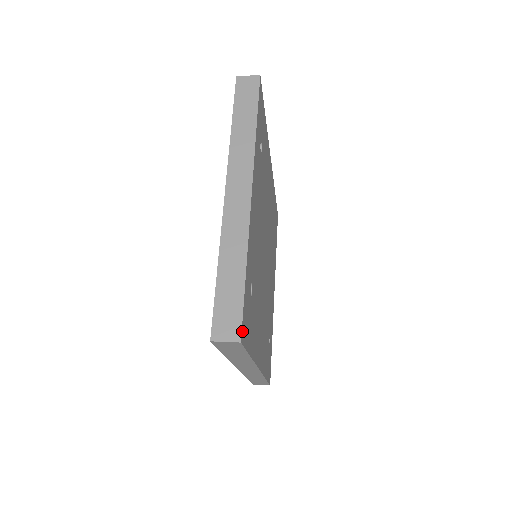
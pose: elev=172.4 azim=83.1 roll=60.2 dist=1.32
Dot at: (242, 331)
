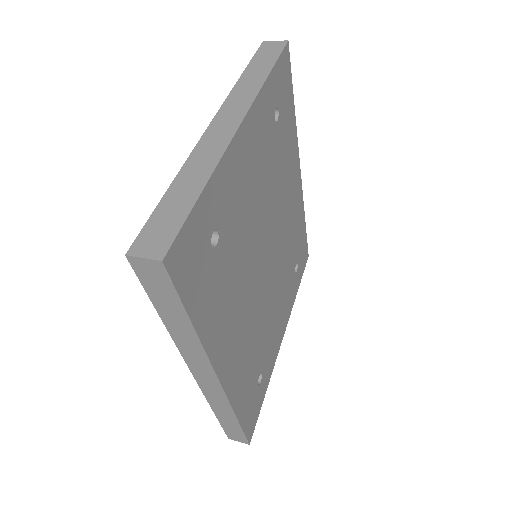
Dot at: (171, 252)
